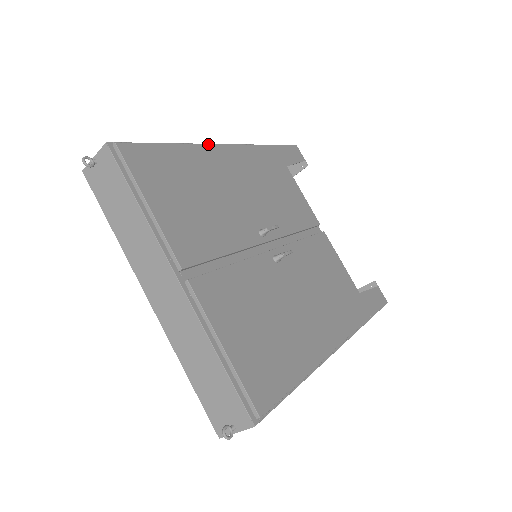
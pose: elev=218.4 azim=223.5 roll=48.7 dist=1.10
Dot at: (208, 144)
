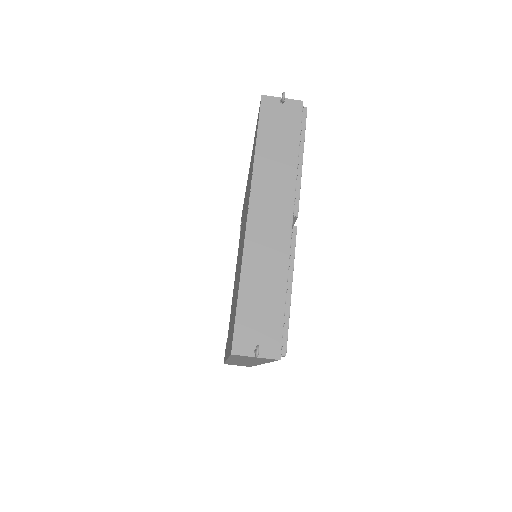
Dot at: occluded
